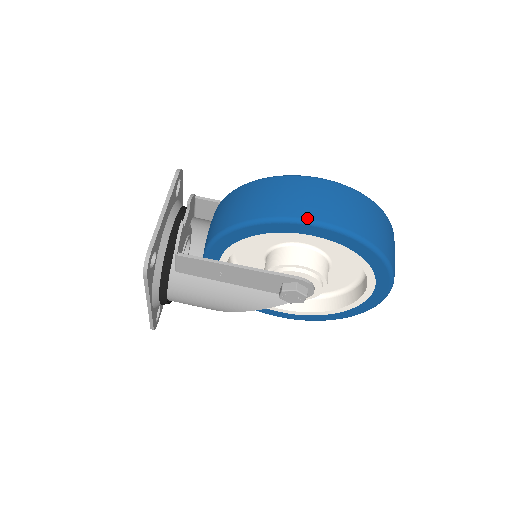
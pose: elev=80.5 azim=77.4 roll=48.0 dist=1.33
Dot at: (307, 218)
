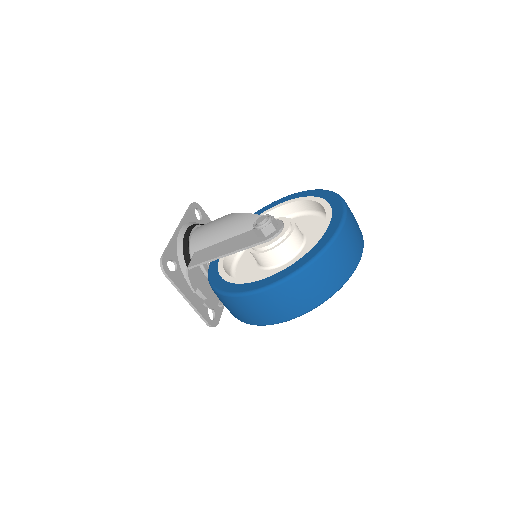
Dot at: (273, 324)
